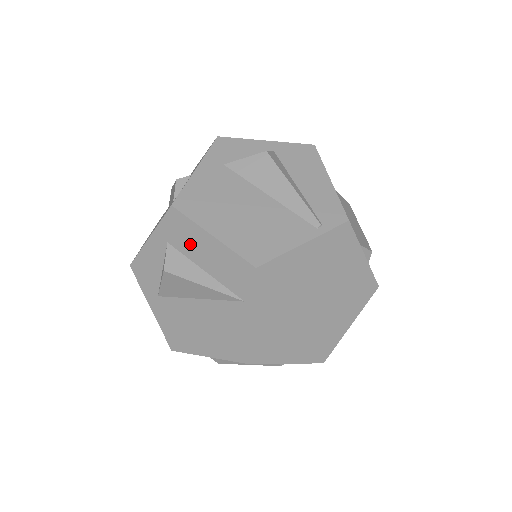
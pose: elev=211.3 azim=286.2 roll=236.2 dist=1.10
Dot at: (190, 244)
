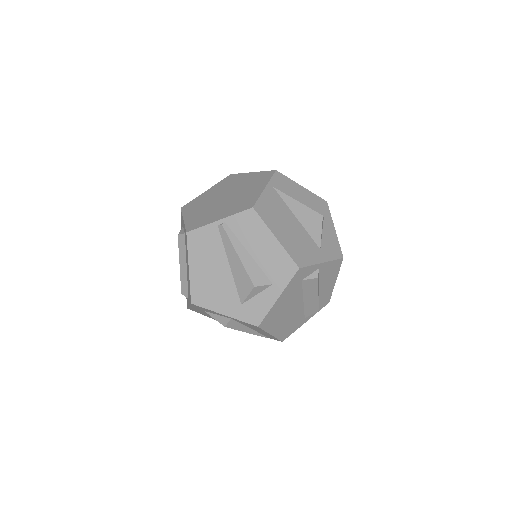
Dot at: occluded
